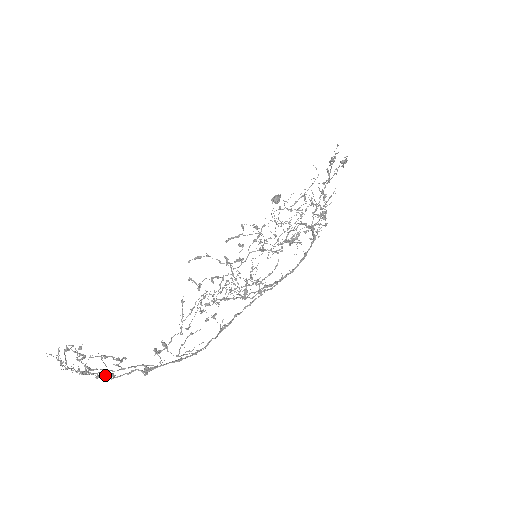
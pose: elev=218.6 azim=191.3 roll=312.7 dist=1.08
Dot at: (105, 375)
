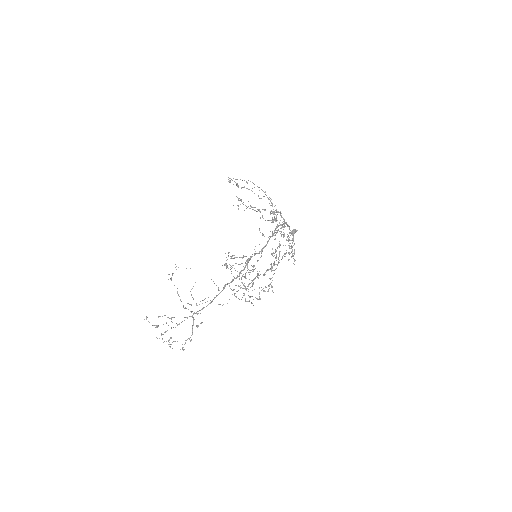
Dot at: (185, 340)
